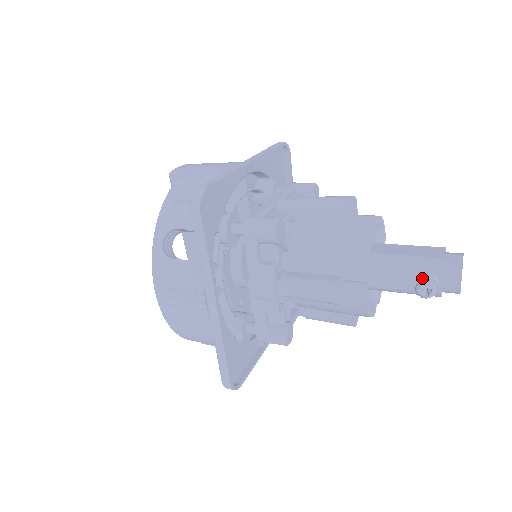
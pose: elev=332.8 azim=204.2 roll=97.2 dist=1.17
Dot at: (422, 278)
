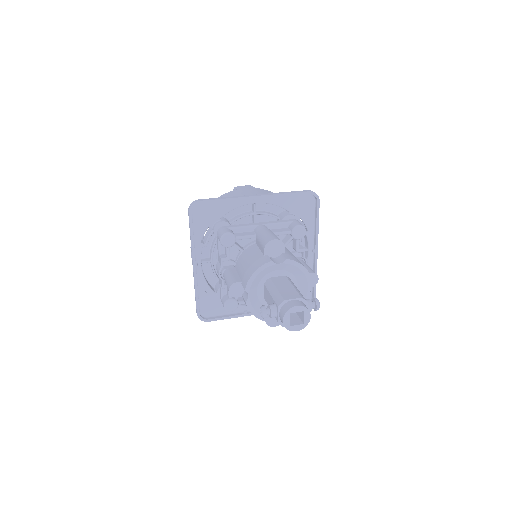
Dot at: (268, 305)
